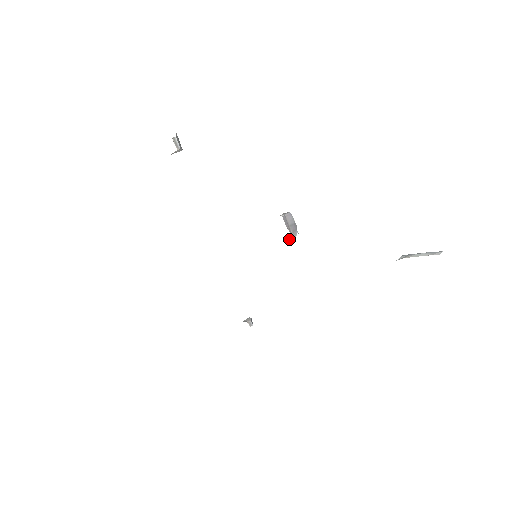
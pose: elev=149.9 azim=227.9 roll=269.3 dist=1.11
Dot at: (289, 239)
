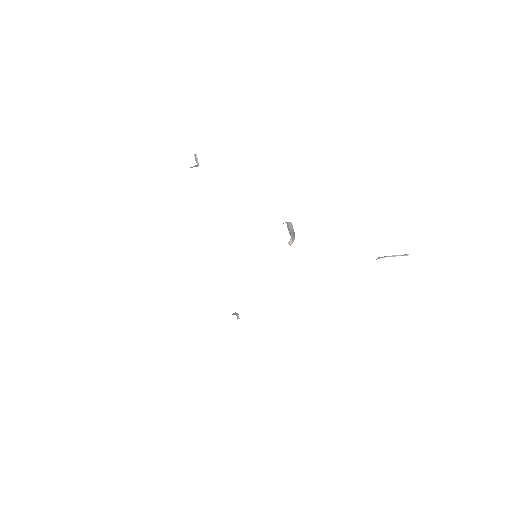
Dot at: (289, 242)
